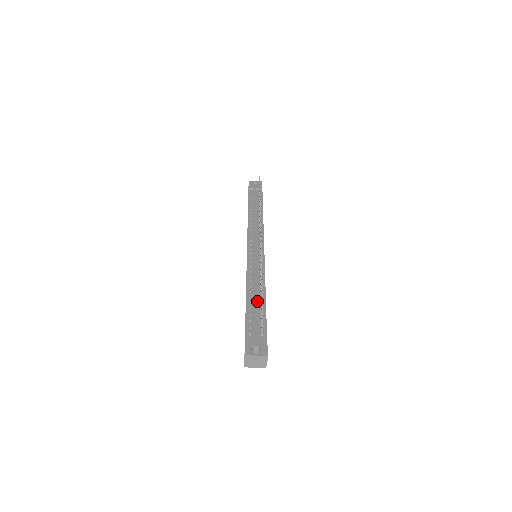
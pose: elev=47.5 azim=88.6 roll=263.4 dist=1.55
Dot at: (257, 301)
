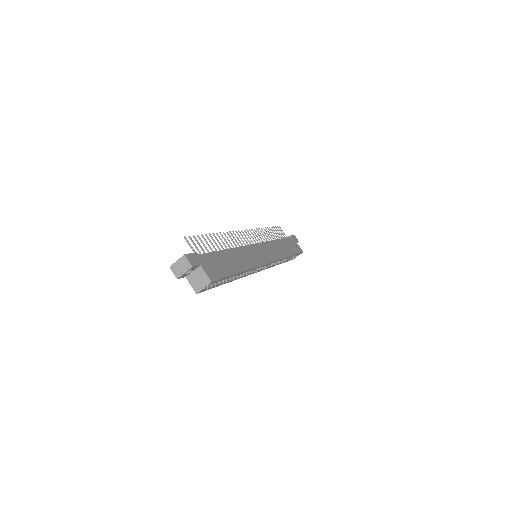
Dot at: occluded
